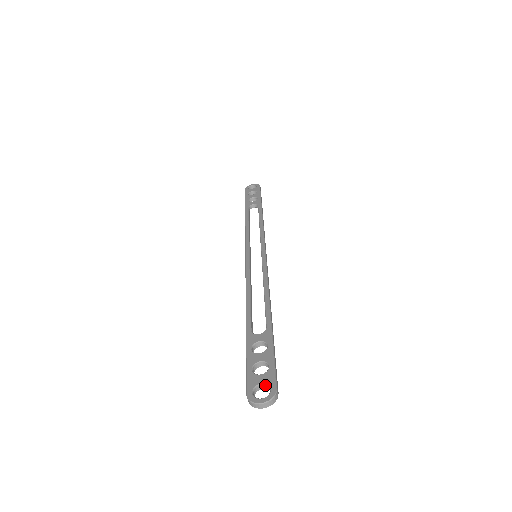
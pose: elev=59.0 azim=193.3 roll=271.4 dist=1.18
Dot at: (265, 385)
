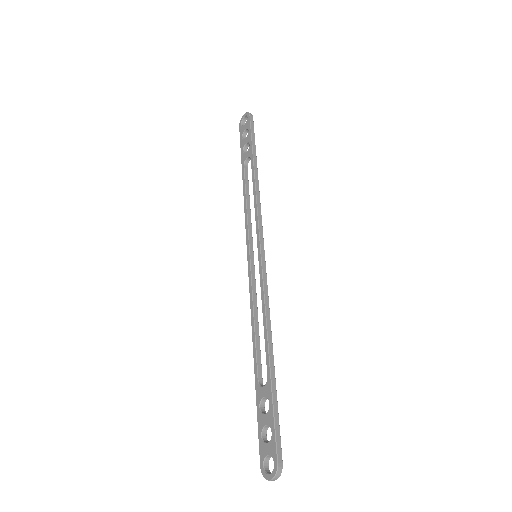
Dot at: (271, 456)
